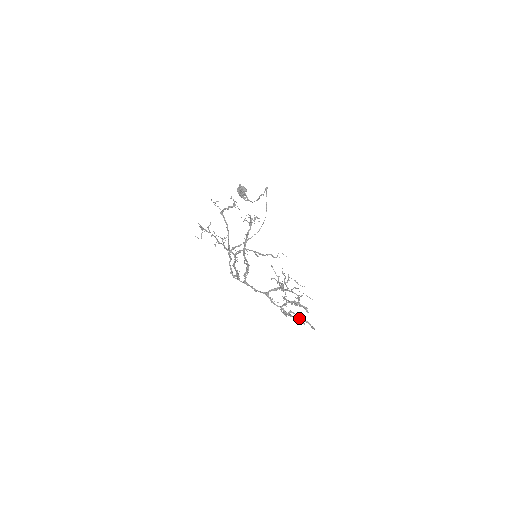
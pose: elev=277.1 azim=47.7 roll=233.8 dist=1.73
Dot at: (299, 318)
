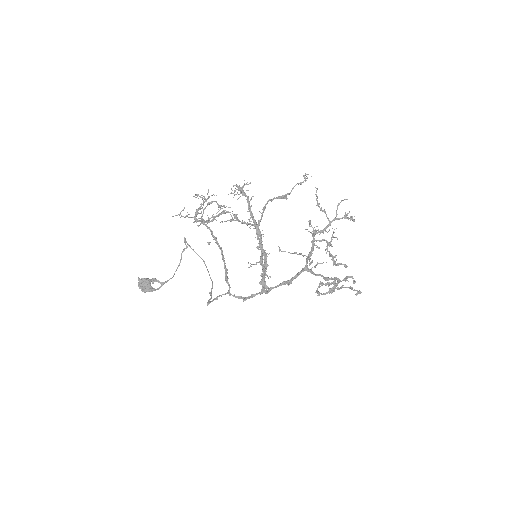
Dot at: (347, 276)
